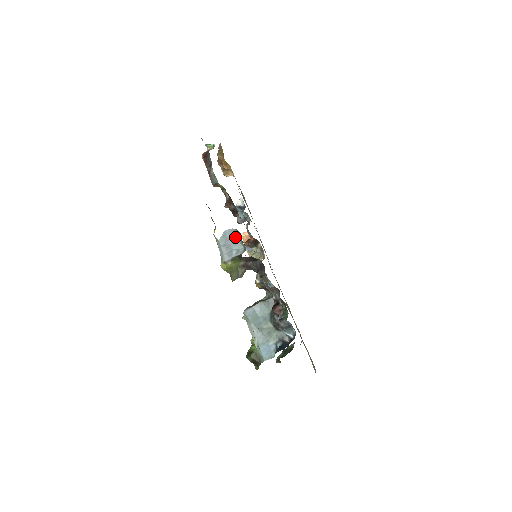
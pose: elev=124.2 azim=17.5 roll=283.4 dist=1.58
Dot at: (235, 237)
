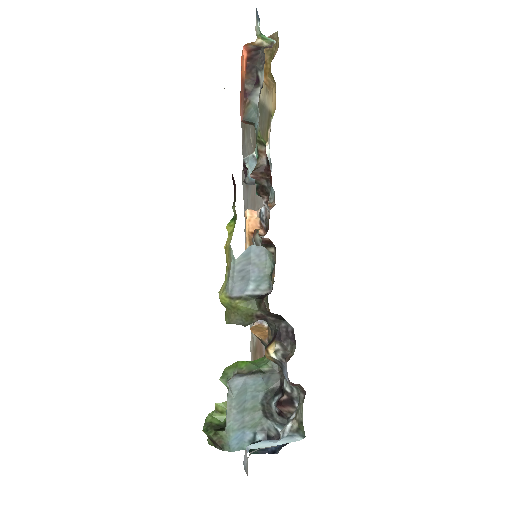
Dot at: (263, 263)
